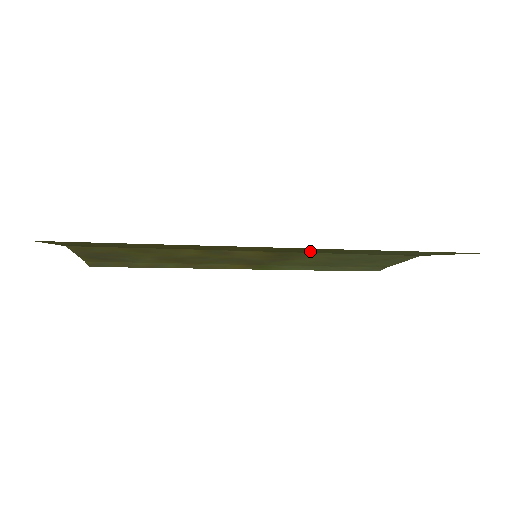
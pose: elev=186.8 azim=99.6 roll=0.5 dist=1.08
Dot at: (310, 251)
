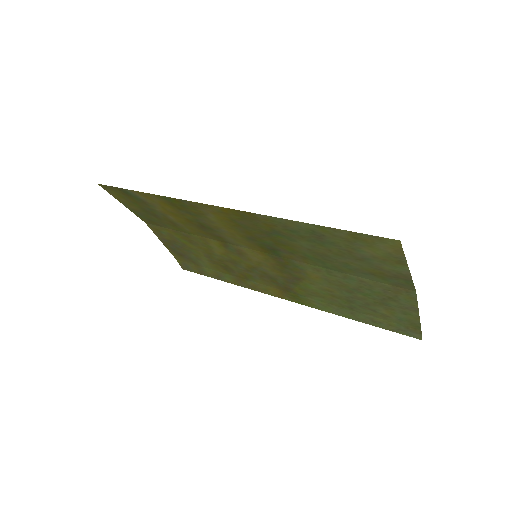
Dot at: (277, 243)
